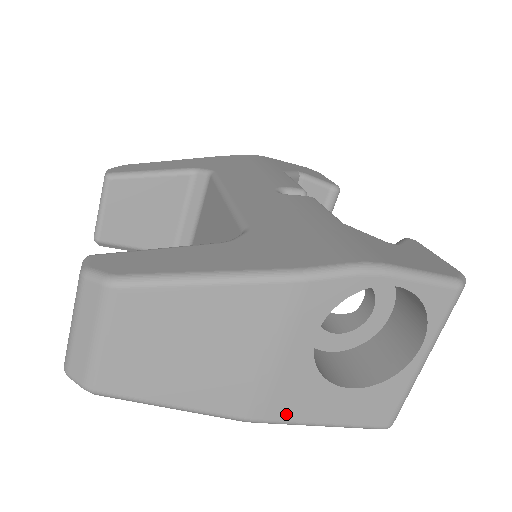
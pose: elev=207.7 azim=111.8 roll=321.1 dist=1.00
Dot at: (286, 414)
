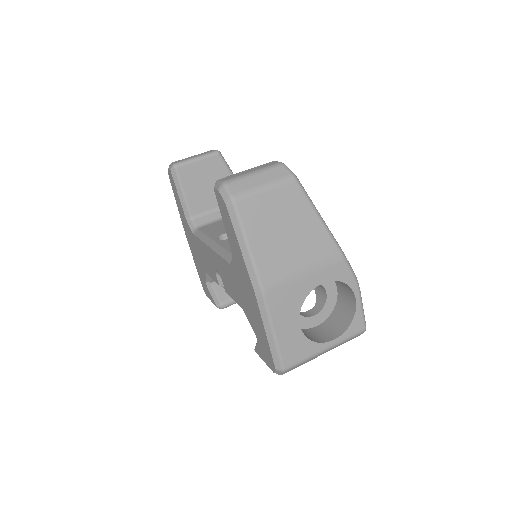
Dot at: (274, 306)
